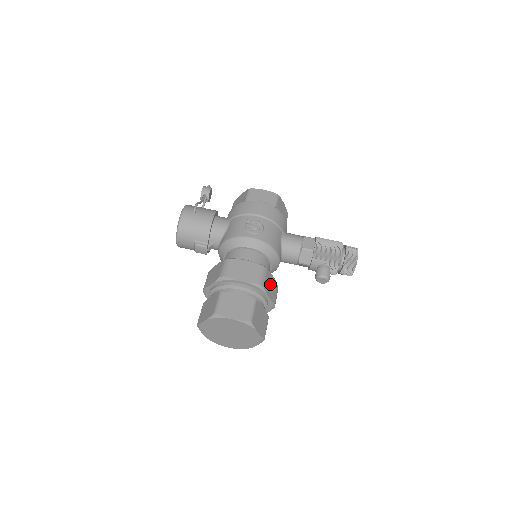
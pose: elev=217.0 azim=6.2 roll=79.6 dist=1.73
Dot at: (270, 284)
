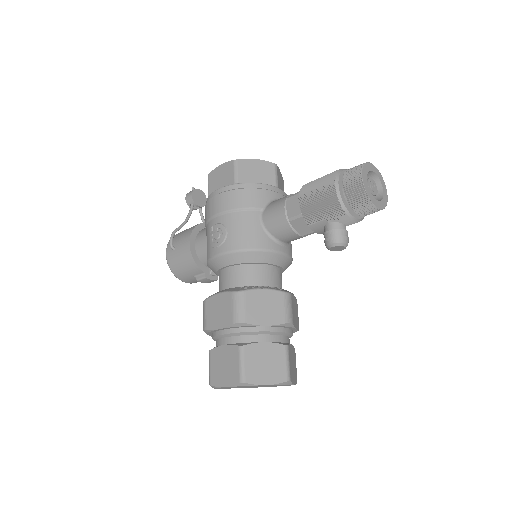
Dot at: (261, 305)
